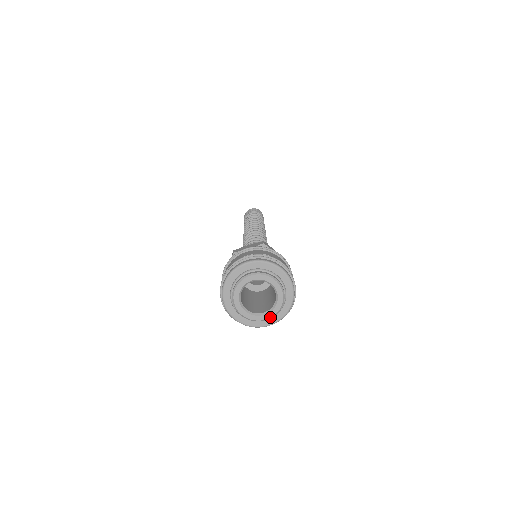
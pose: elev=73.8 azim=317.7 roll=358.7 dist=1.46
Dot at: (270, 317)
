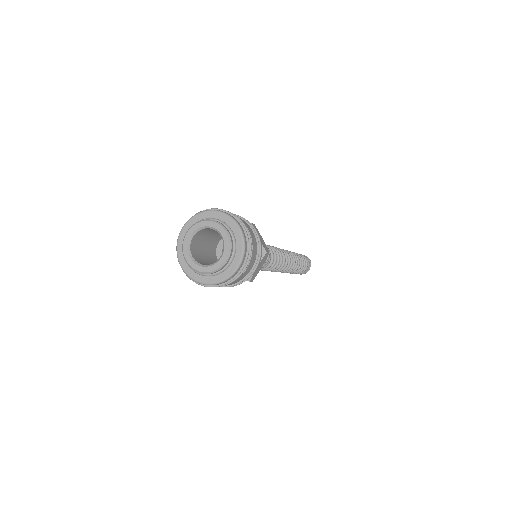
Dot at: (227, 255)
